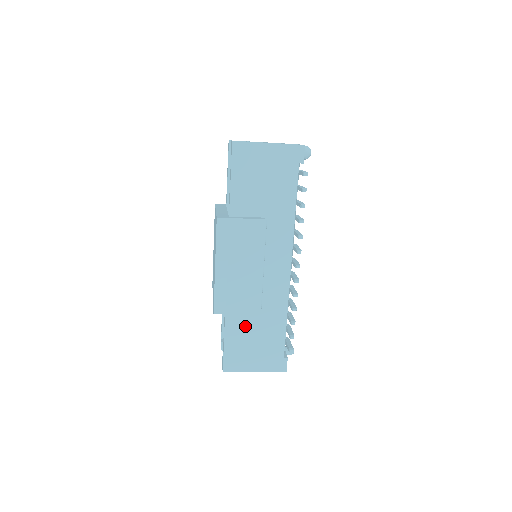
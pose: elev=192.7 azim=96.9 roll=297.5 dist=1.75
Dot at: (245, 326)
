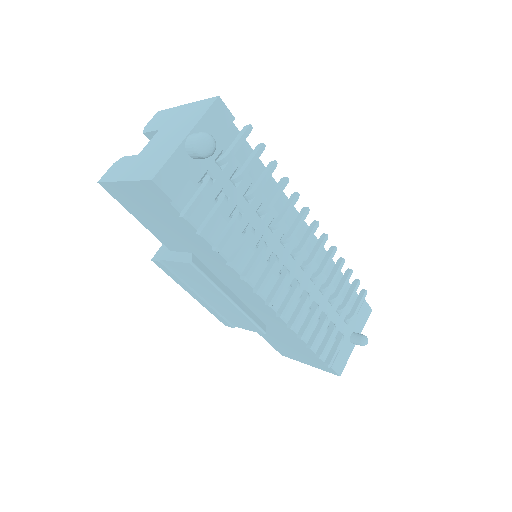
Dot at: (269, 333)
